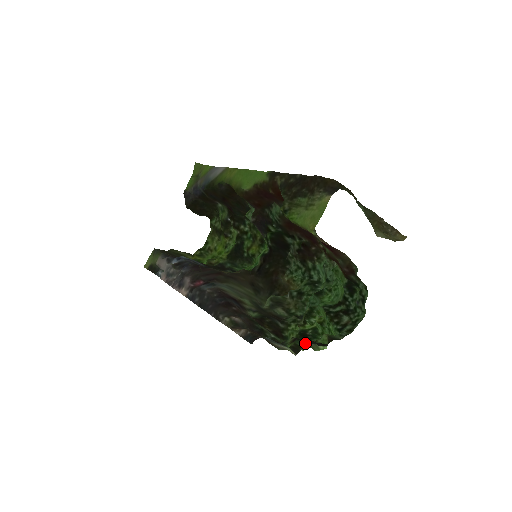
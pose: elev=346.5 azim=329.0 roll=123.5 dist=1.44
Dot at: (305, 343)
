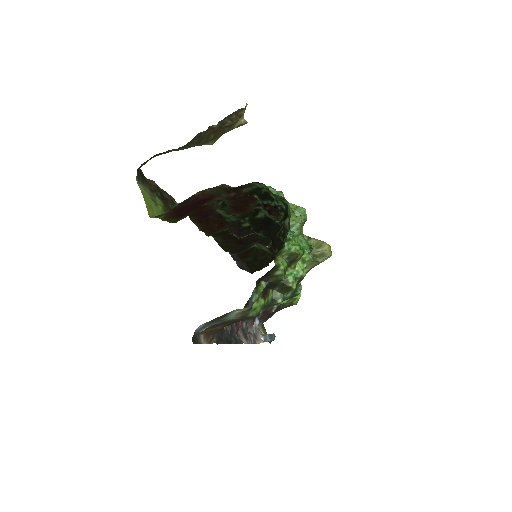
Dot at: (259, 287)
